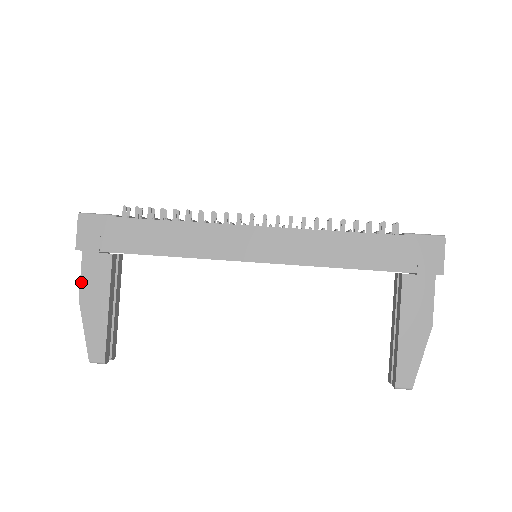
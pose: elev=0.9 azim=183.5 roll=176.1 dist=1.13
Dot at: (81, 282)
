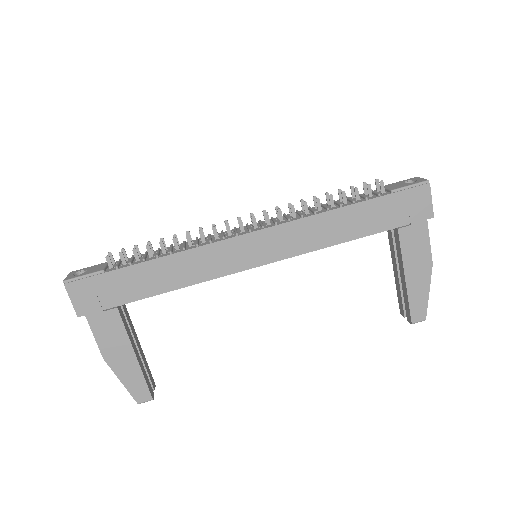
Dot at: (98, 343)
